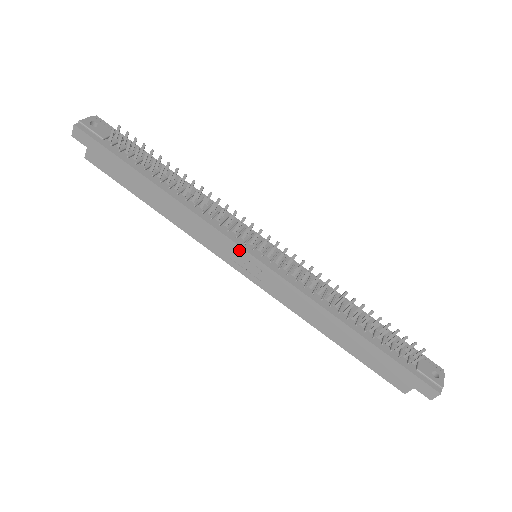
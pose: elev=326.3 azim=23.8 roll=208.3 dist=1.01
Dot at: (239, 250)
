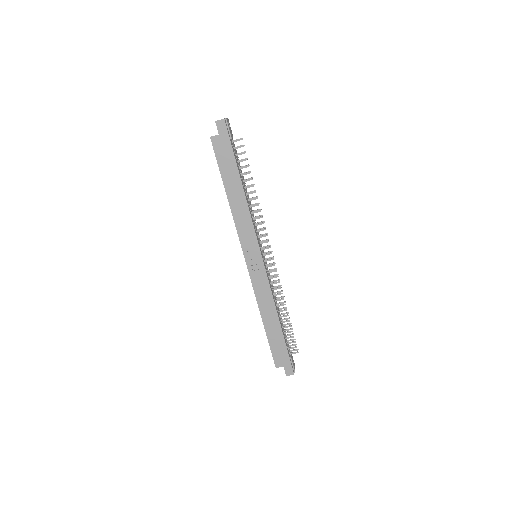
Dot at: (257, 249)
